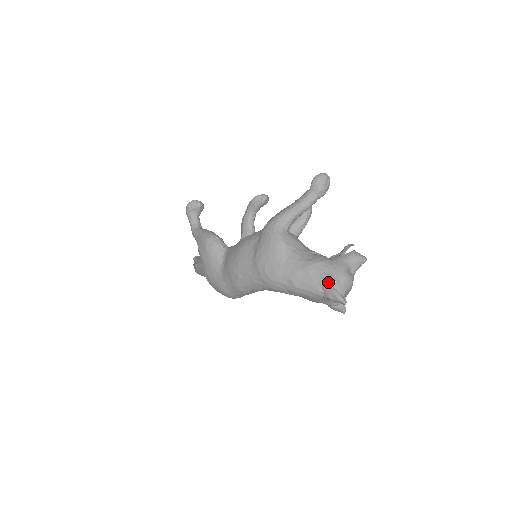
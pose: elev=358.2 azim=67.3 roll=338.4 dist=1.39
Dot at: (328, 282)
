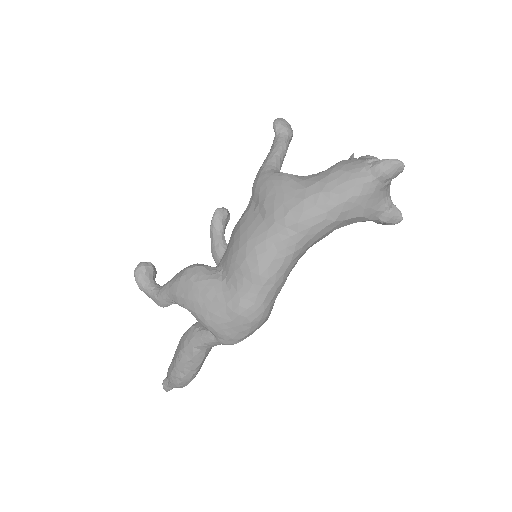
Dot at: (368, 161)
